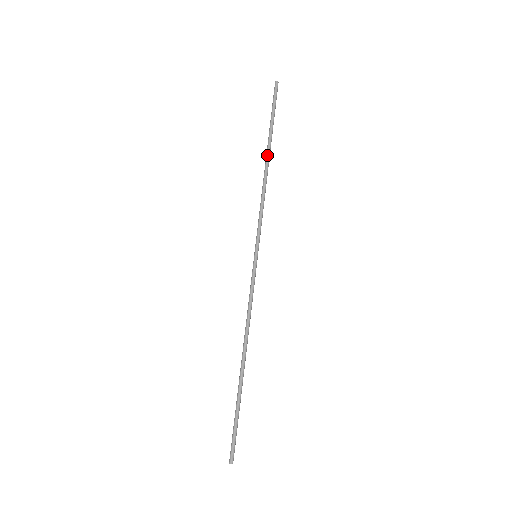
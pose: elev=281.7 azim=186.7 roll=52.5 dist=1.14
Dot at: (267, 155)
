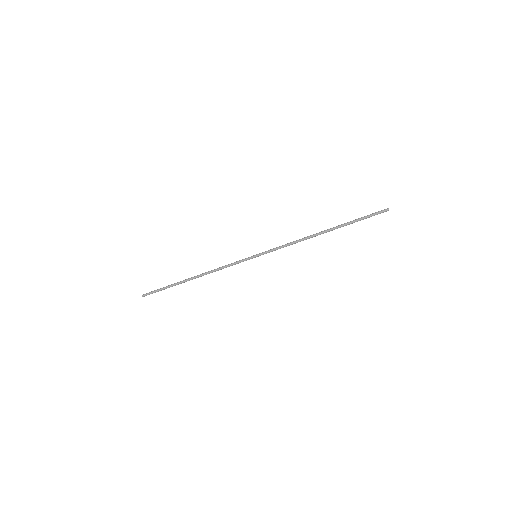
Dot at: occluded
